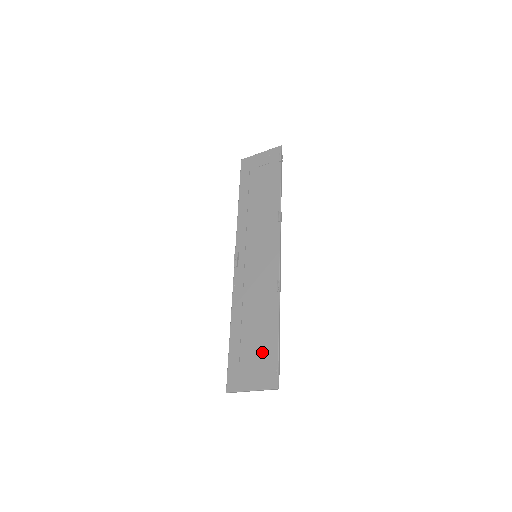
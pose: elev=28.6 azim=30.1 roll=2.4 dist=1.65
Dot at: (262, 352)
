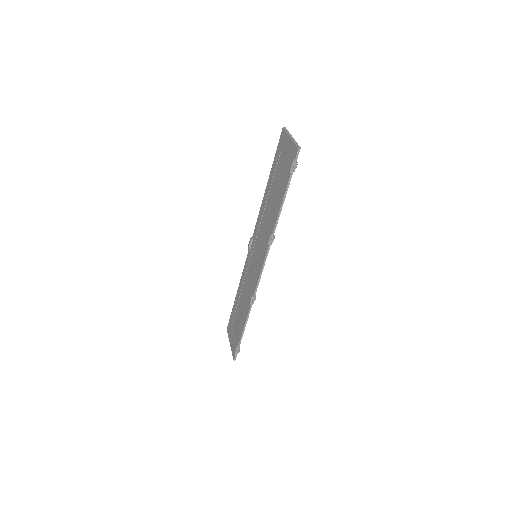
Dot at: (237, 331)
